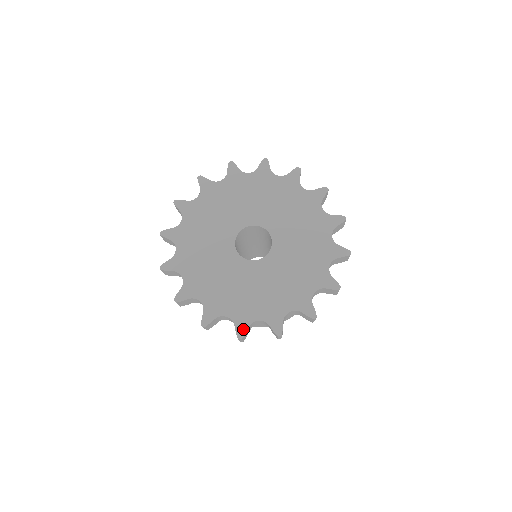
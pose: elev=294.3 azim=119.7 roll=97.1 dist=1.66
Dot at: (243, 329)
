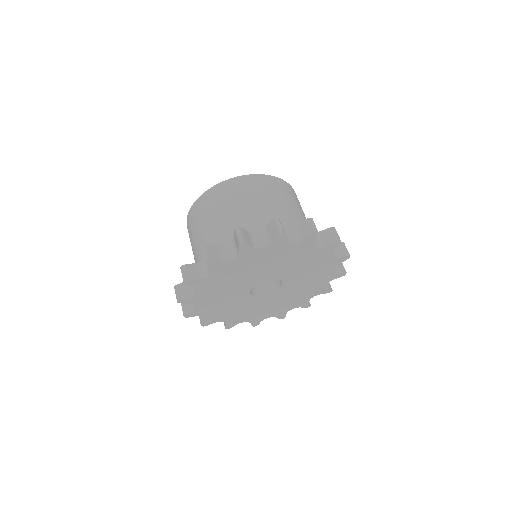
Dot at: (307, 305)
